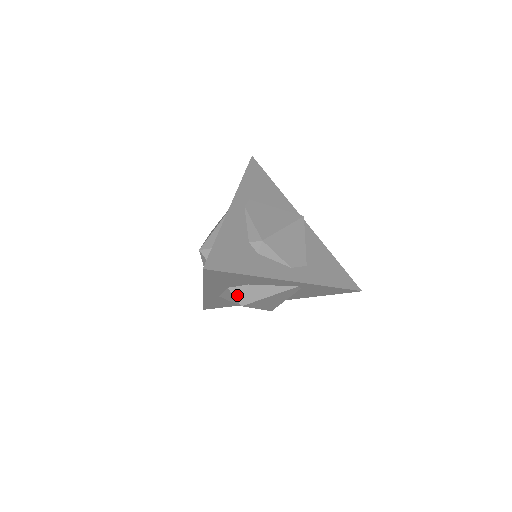
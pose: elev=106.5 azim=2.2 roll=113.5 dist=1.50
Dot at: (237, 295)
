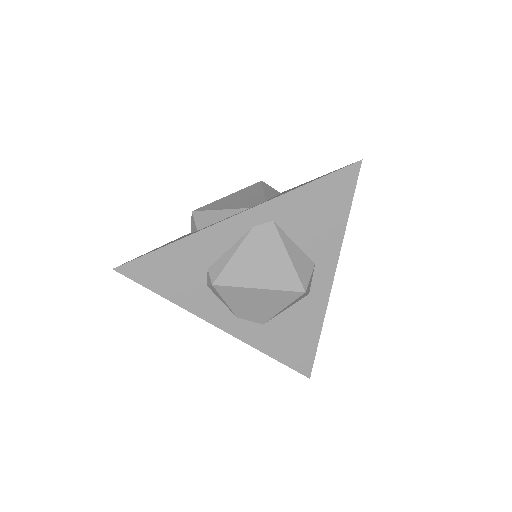
Dot at: occluded
